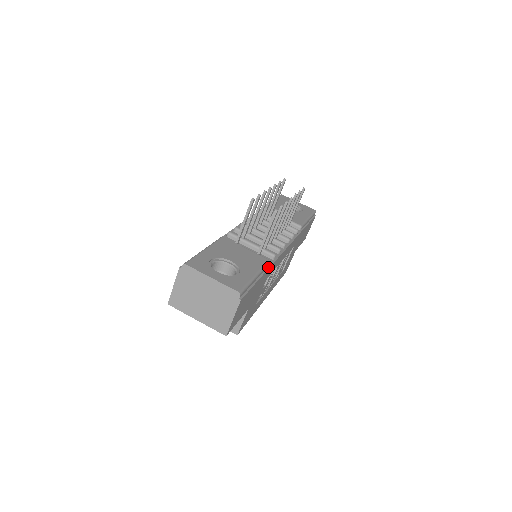
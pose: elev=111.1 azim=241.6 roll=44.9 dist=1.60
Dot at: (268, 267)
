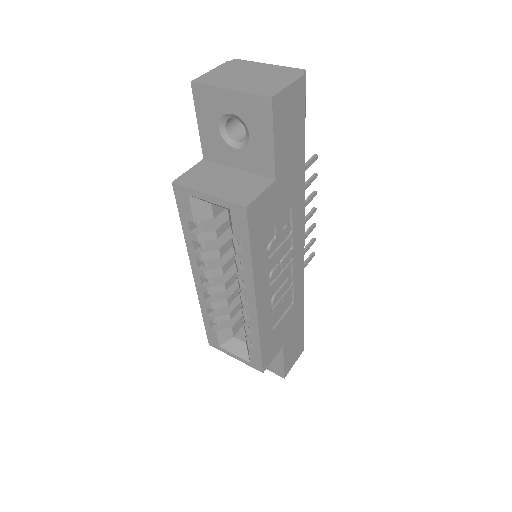
Dot at: (303, 177)
